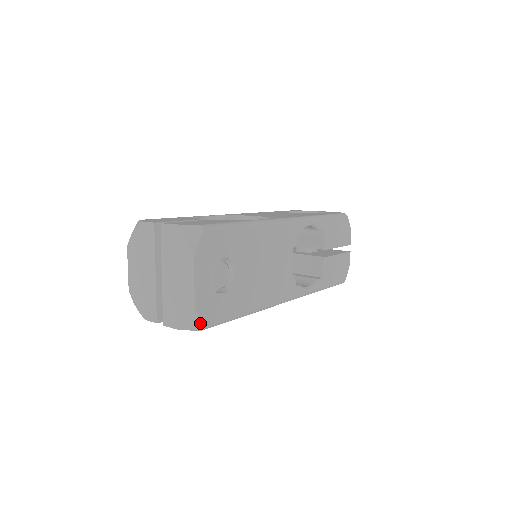
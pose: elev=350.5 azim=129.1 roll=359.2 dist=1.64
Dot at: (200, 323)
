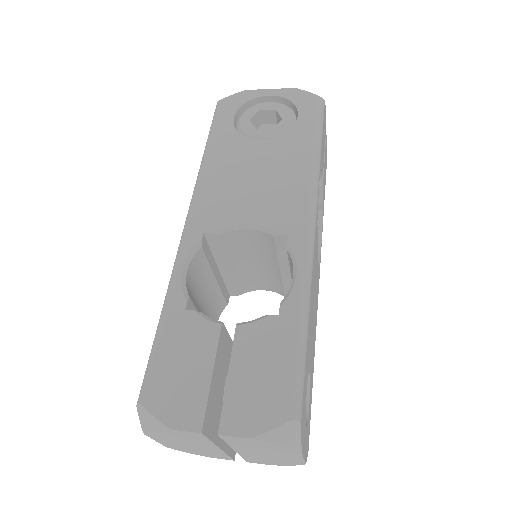
Dot at: occluded
